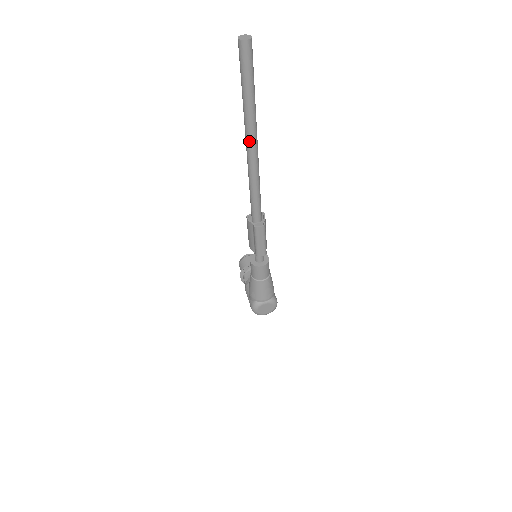
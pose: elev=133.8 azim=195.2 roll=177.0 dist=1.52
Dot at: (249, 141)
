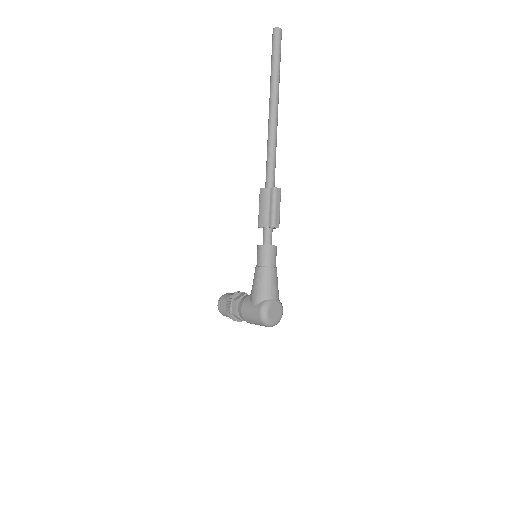
Dot at: (274, 103)
